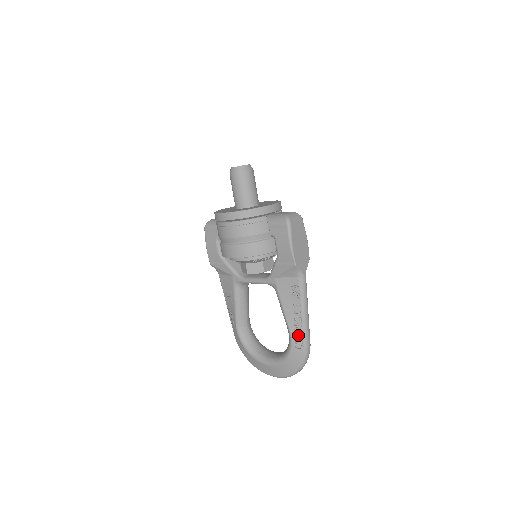
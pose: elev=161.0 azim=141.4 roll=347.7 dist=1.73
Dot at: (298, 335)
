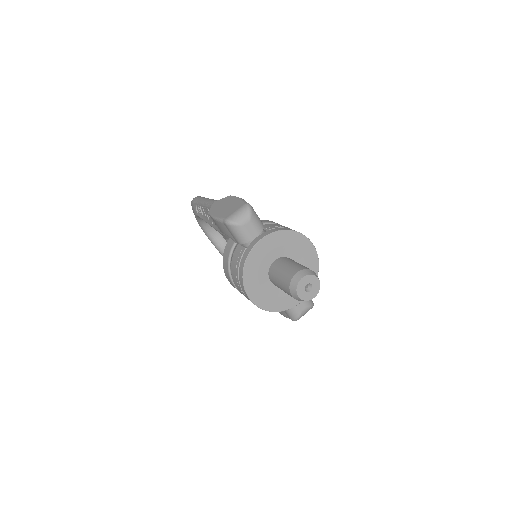
Dot at: occluded
